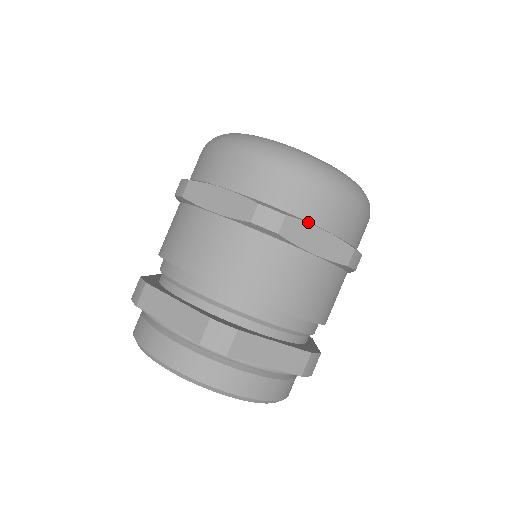
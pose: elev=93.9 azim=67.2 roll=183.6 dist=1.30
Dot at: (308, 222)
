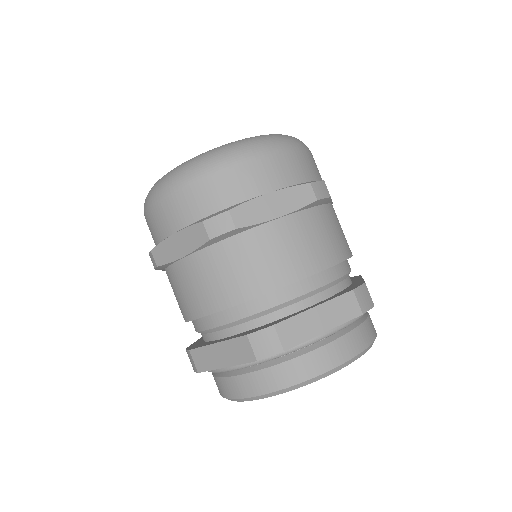
Dot at: (252, 199)
